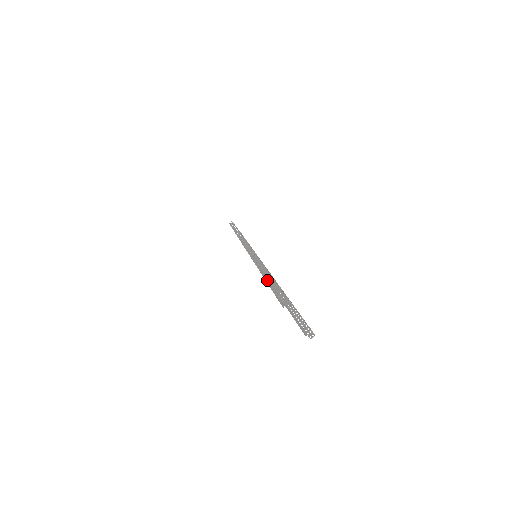
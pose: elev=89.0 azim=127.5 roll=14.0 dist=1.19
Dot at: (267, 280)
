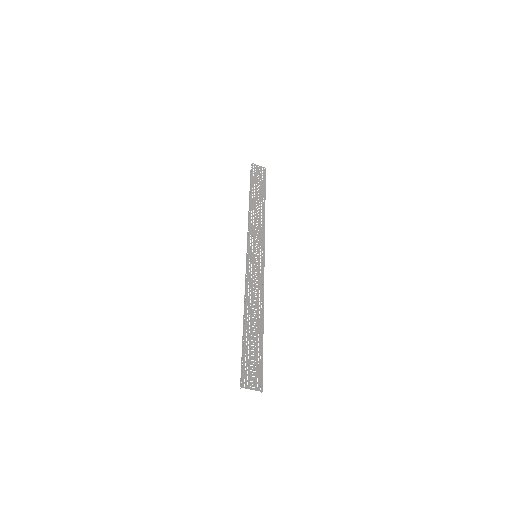
Dot at: (243, 336)
